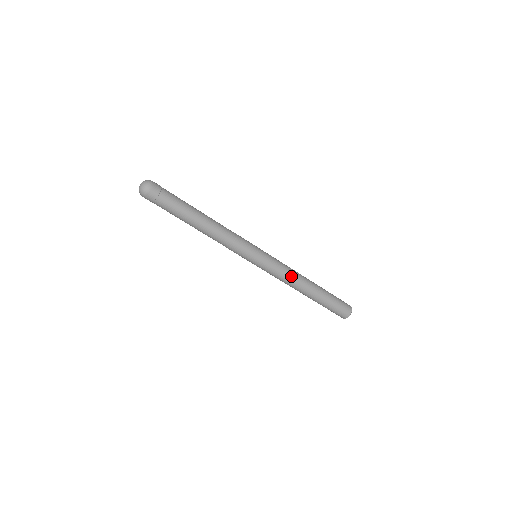
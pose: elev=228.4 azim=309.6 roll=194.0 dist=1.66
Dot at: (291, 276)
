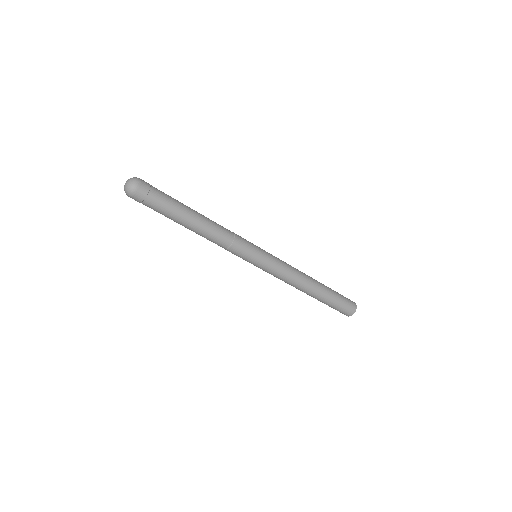
Dot at: (295, 270)
